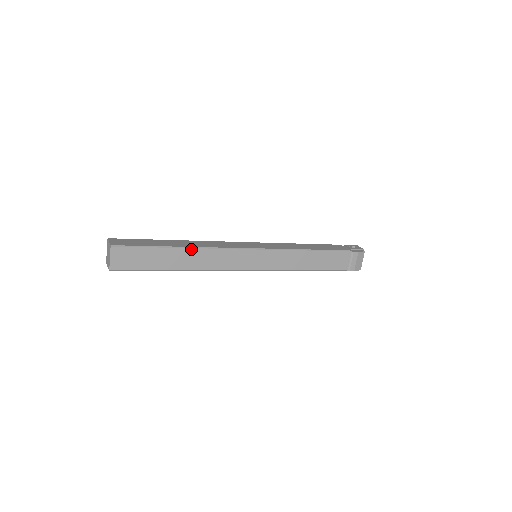
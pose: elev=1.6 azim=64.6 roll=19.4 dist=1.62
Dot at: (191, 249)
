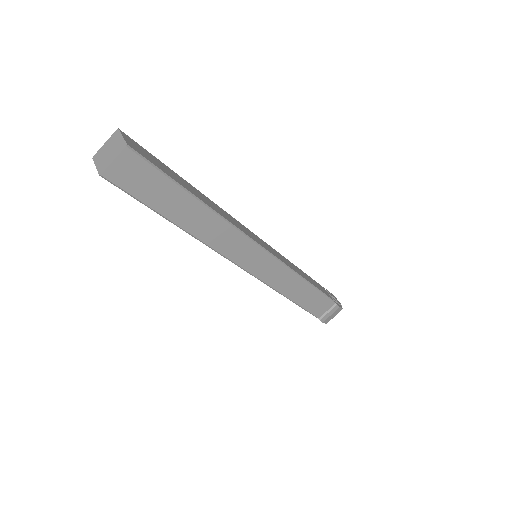
Dot at: (210, 210)
